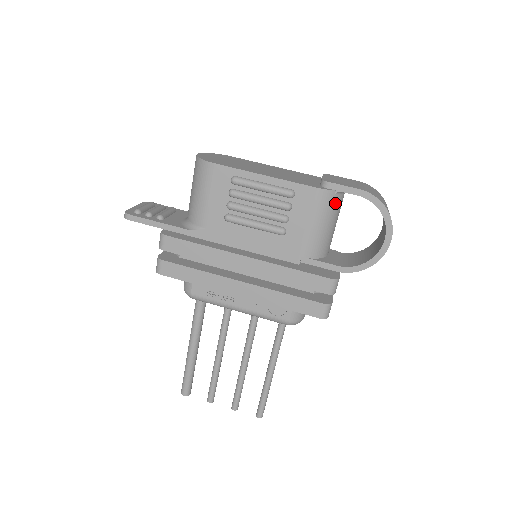
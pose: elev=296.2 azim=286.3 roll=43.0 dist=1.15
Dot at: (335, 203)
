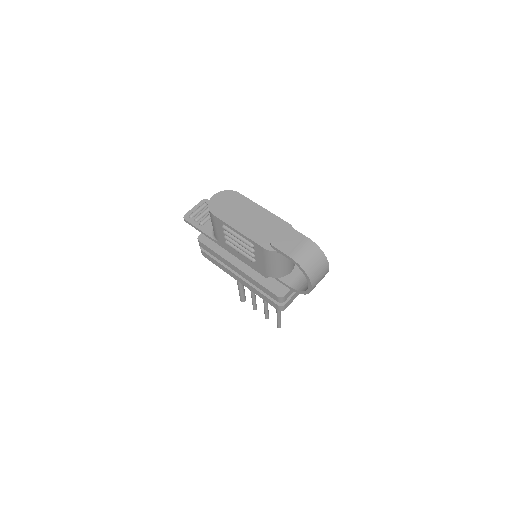
Dot at: (279, 256)
